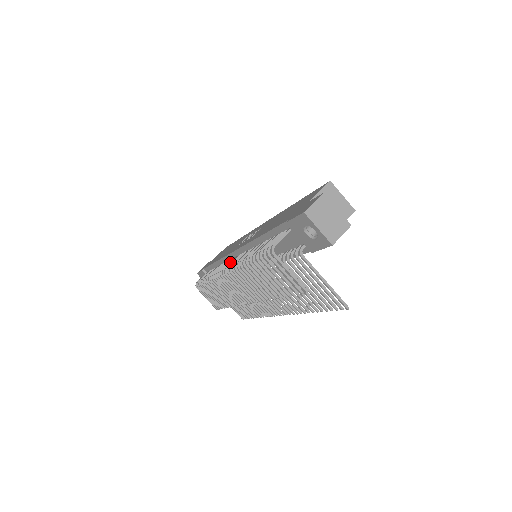
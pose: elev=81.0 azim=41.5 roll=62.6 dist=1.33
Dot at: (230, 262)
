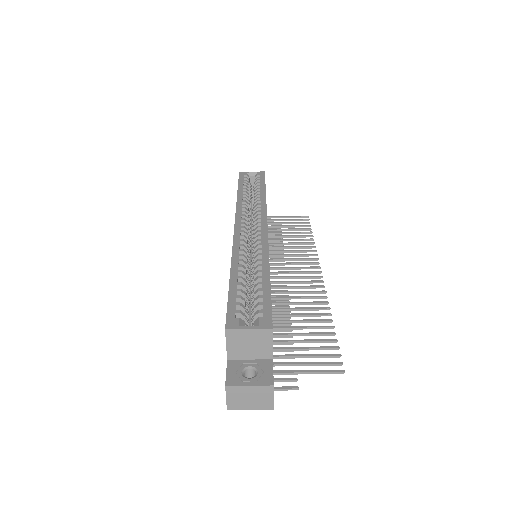
Dot at: occluded
